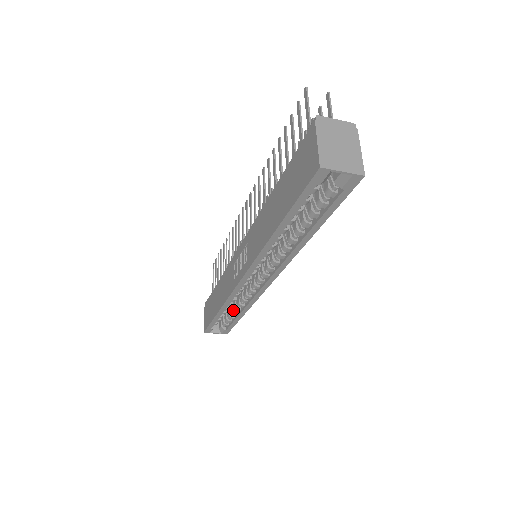
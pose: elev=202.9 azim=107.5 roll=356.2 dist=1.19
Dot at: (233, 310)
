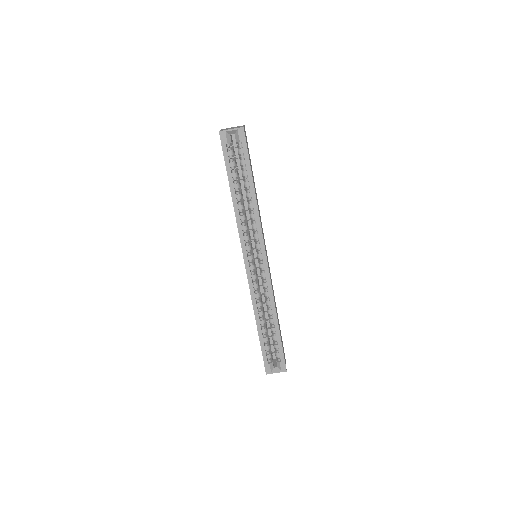
Dot at: (271, 327)
